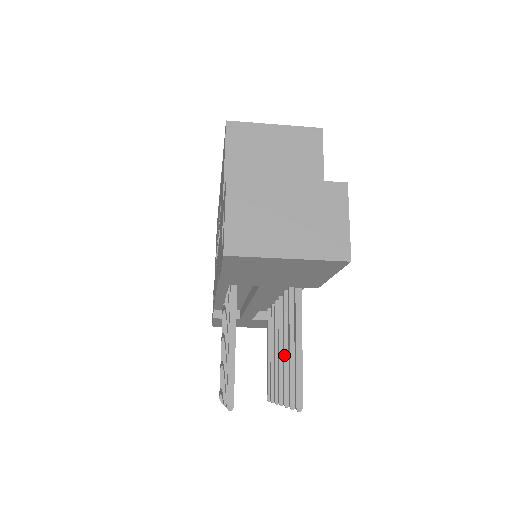
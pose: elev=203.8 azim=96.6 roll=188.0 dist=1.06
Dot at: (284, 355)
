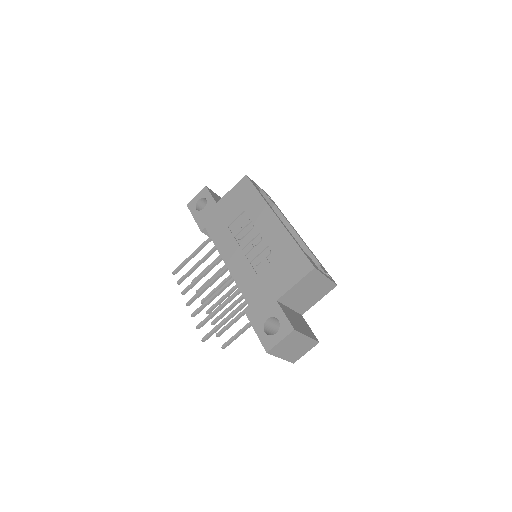
Dot at: (229, 309)
